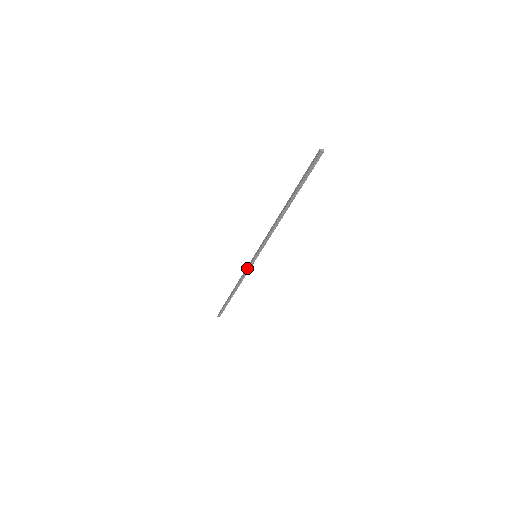
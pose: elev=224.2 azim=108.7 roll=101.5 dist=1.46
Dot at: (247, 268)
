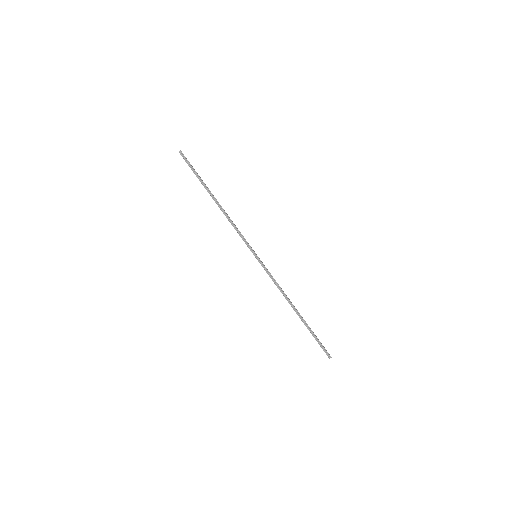
Dot at: (267, 273)
